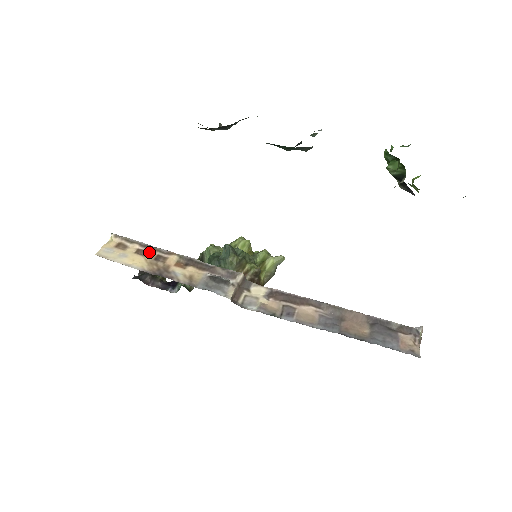
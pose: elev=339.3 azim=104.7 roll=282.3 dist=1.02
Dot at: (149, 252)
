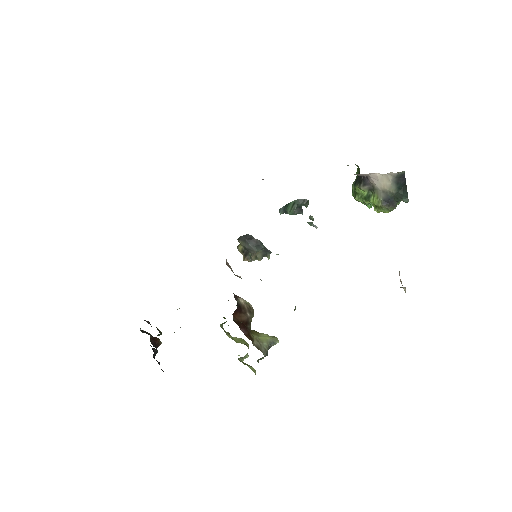
Dot at: occluded
